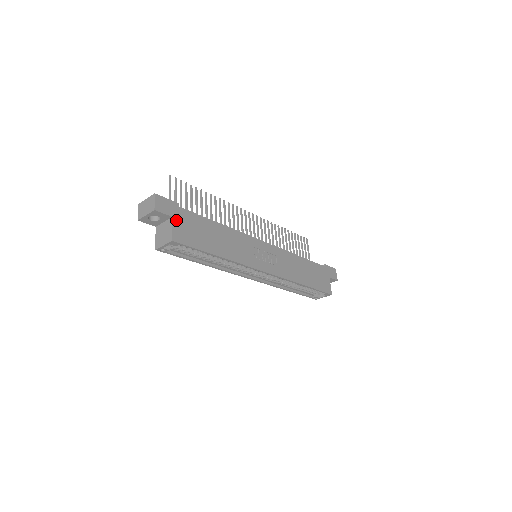
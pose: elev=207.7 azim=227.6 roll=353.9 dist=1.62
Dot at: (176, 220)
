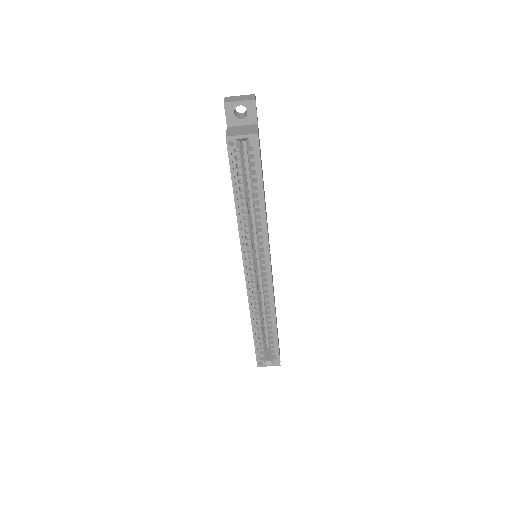
Dot at: (258, 130)
